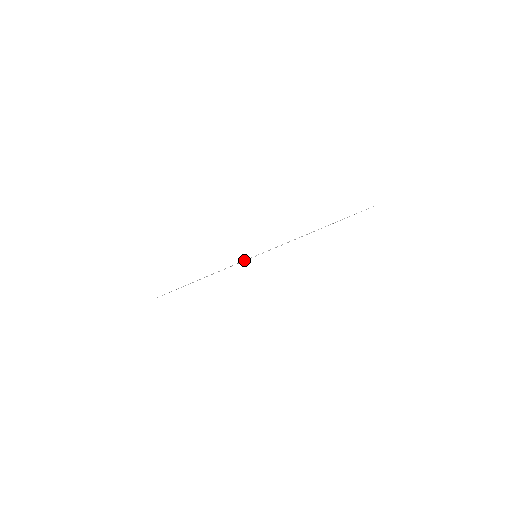
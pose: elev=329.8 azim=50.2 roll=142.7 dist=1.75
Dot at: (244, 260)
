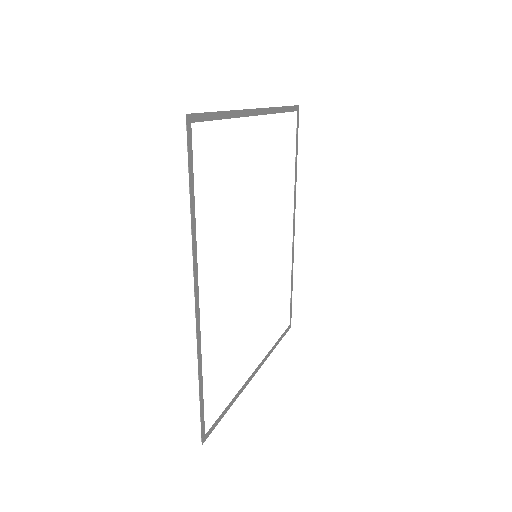
Dot at: (191, 114)
